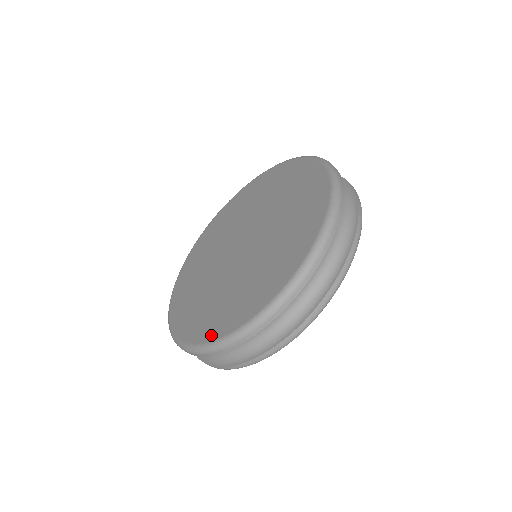
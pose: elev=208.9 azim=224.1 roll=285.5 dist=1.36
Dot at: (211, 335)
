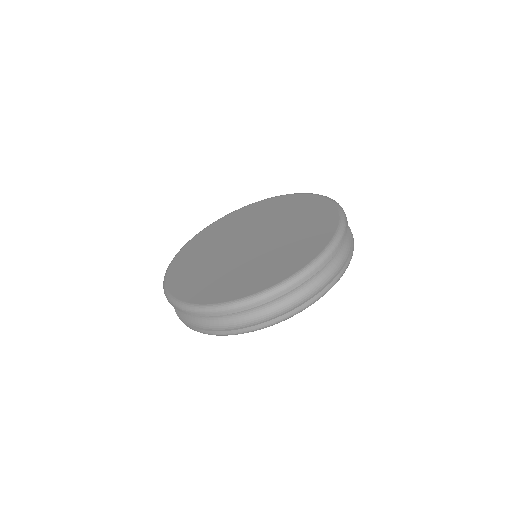
Dot at: (172, 285)
